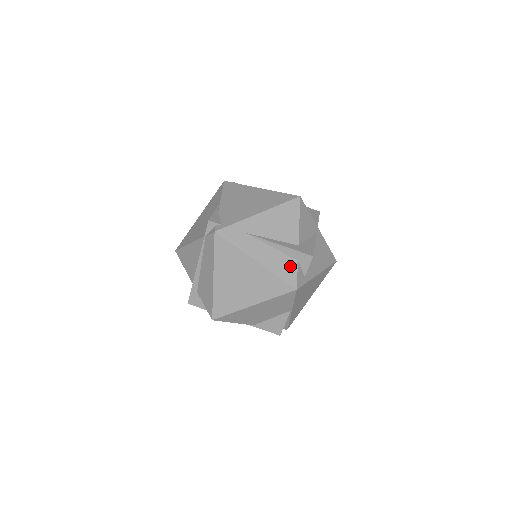
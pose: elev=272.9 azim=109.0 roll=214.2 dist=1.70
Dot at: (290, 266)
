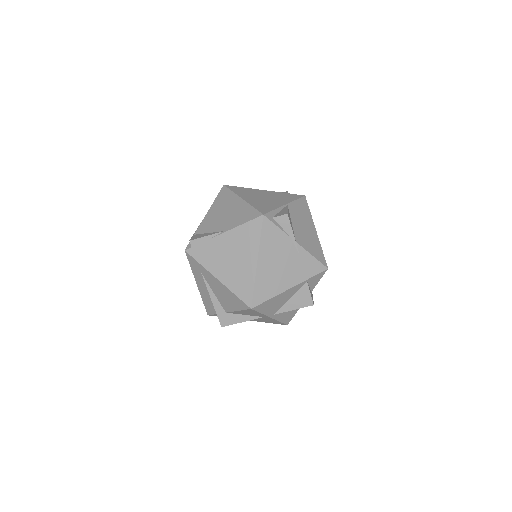
Dot at: (213, 309)
